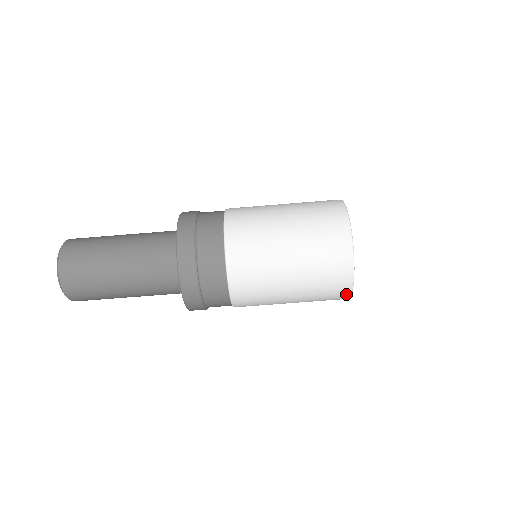
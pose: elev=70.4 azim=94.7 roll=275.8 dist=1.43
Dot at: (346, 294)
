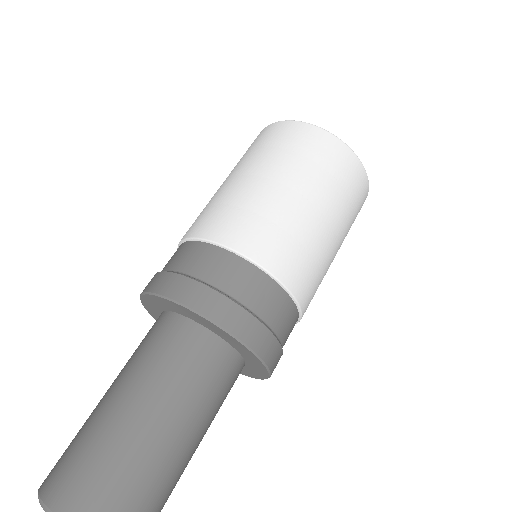
Dot at: (295, 126)
